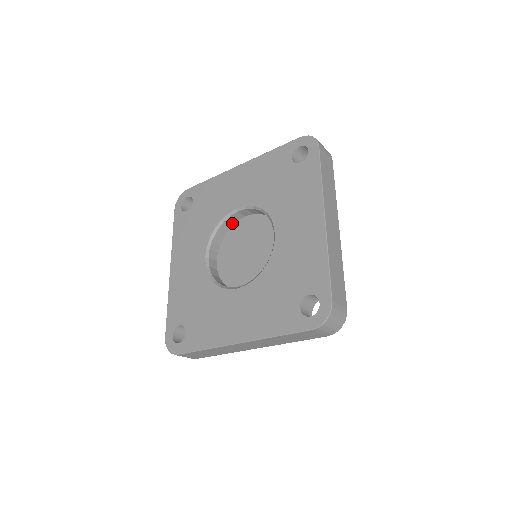
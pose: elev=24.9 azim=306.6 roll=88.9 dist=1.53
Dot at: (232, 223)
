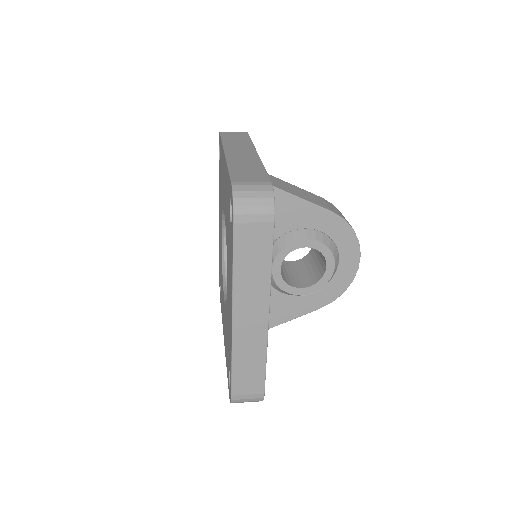
Dot at: occluded
